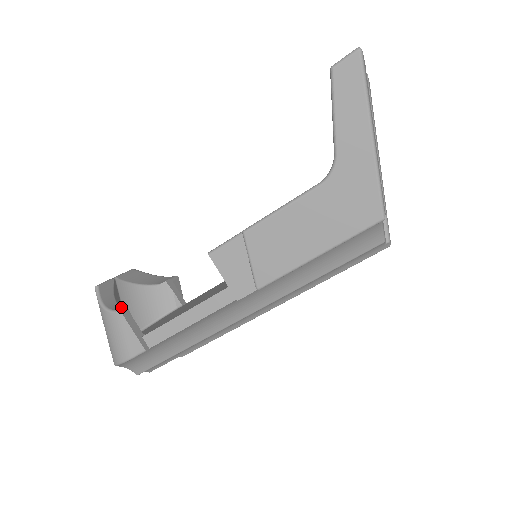
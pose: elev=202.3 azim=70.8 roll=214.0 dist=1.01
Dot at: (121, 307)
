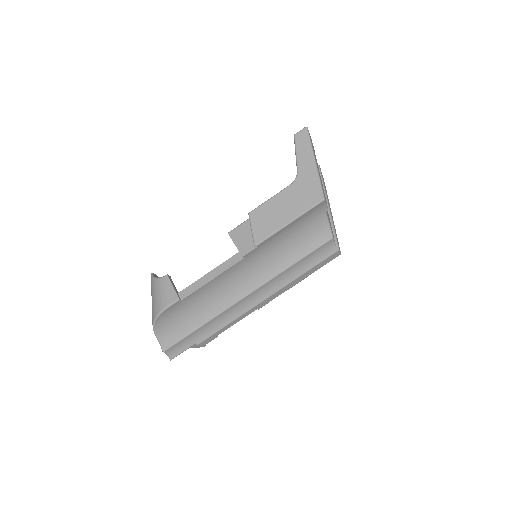
Dot at: (168, 275)
